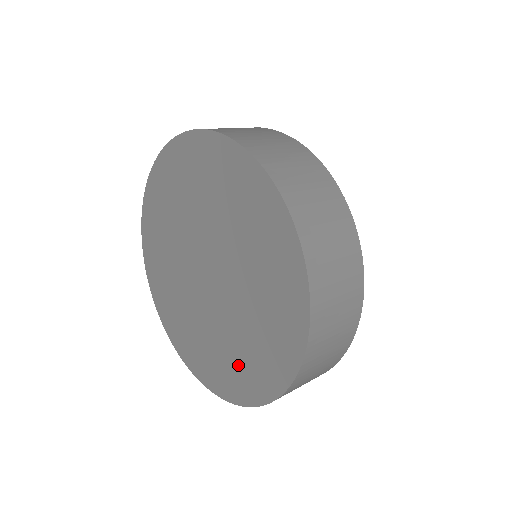
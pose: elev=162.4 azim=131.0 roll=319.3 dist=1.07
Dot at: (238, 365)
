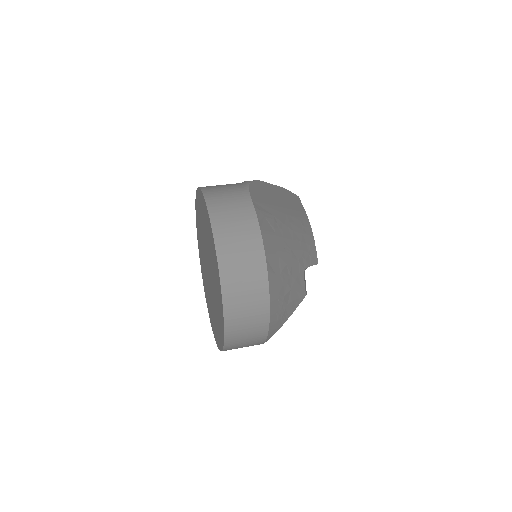
Dot at: (215, 324)
